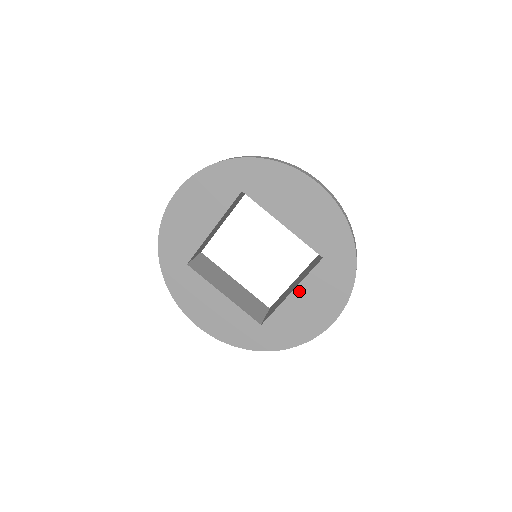
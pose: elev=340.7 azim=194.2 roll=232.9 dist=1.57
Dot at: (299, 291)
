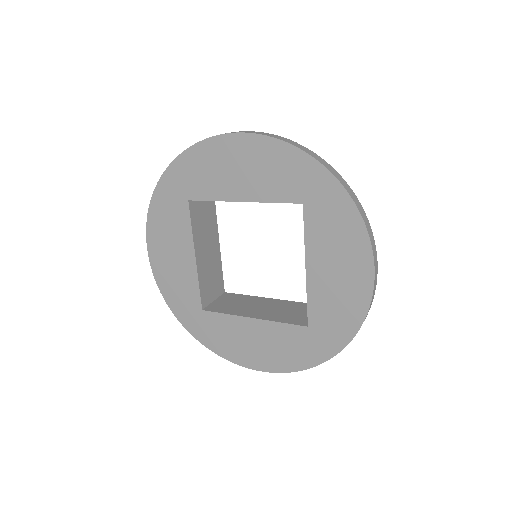
Dot at: (311, 260)
